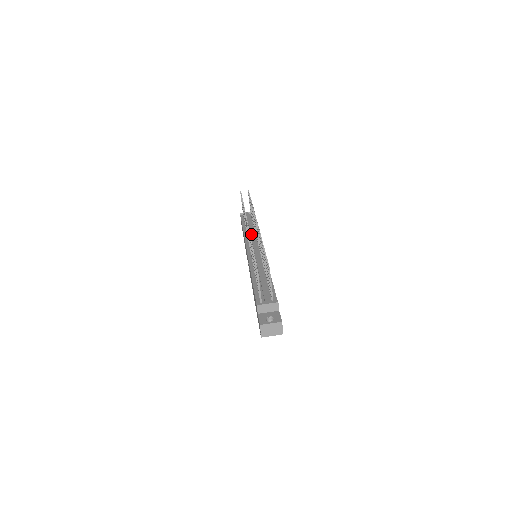
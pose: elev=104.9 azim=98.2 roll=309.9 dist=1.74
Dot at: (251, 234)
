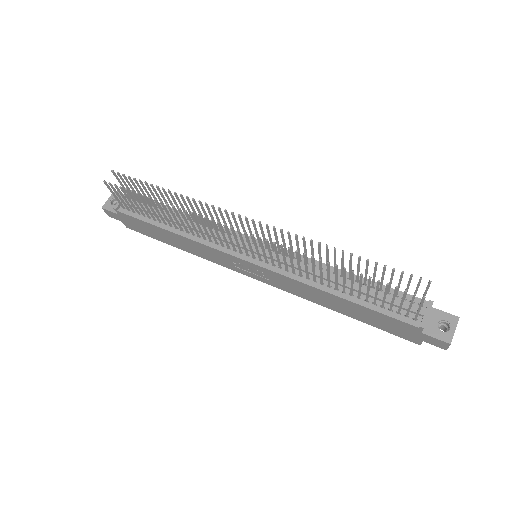
Dot at: occluded
